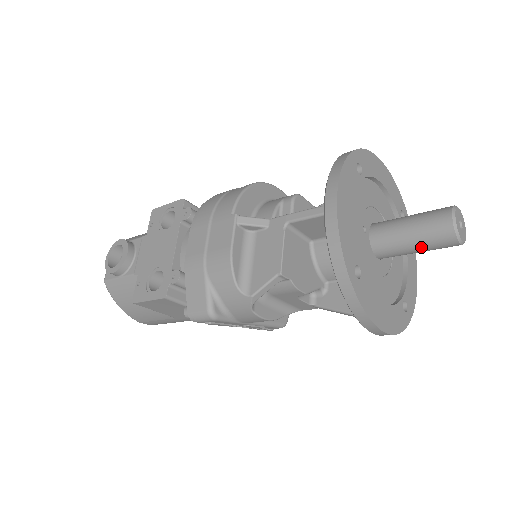
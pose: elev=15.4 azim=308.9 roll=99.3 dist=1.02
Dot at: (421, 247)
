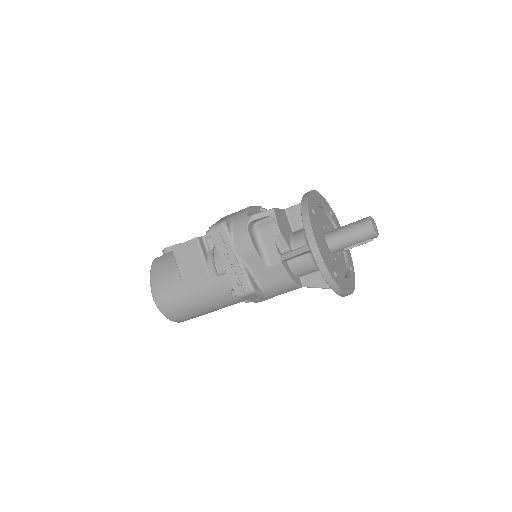
Dot at: (351, 231)
